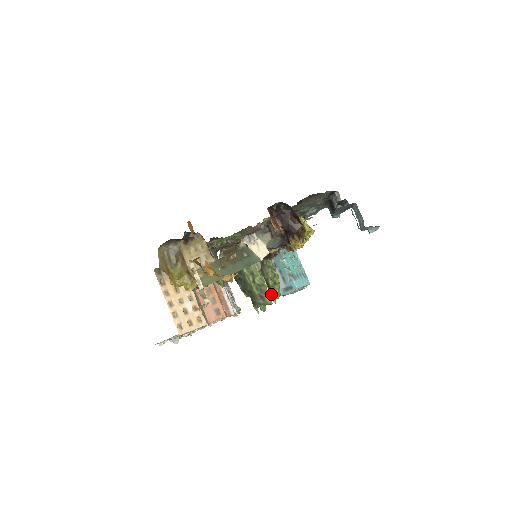
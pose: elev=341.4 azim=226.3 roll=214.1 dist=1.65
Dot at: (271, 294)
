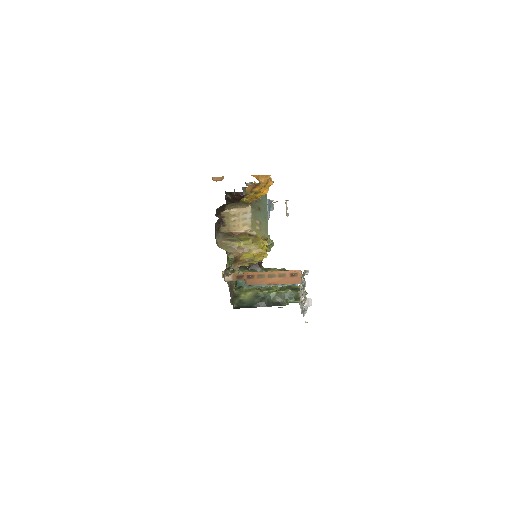
Dot at: occluded
